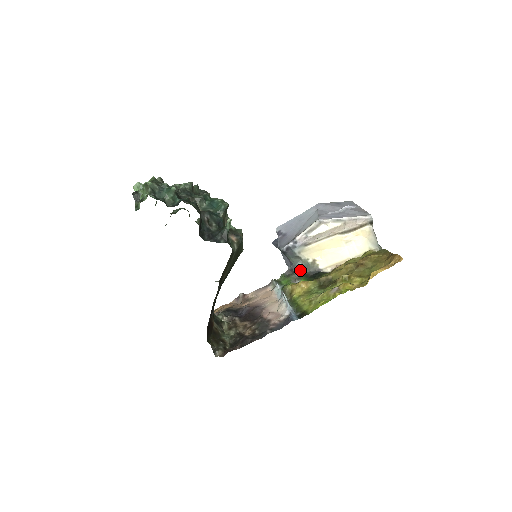
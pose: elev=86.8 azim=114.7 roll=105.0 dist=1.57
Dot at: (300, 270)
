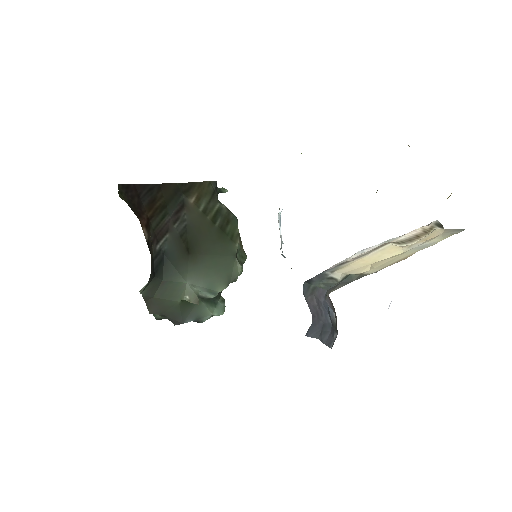
Dot at: (336, 287)
